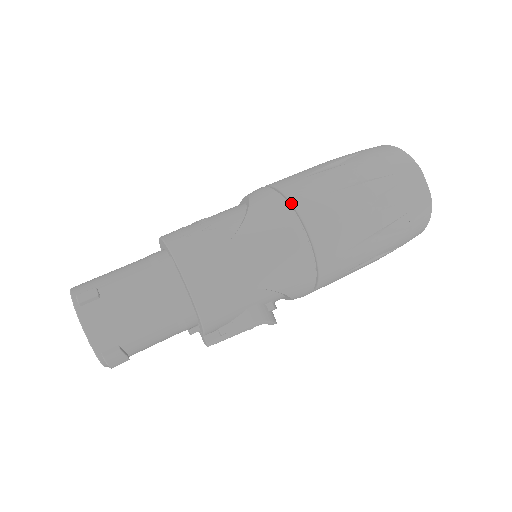
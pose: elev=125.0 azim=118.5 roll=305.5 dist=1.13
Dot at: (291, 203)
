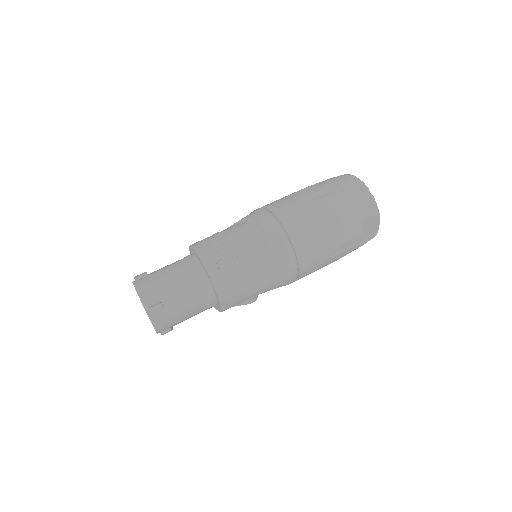
Dot at: (295, 250)
